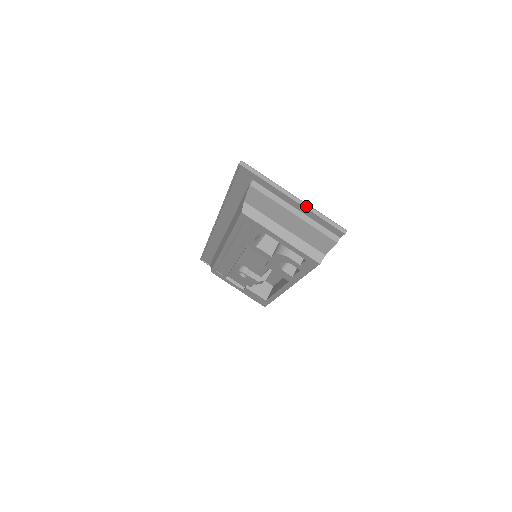
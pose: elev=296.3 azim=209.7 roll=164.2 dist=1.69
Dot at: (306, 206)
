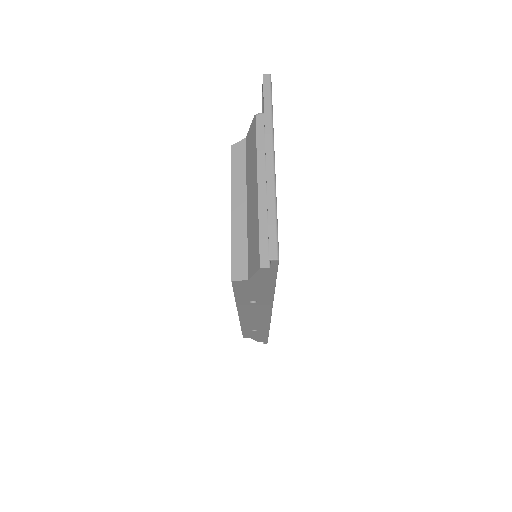
Dot at: (270, 182)
